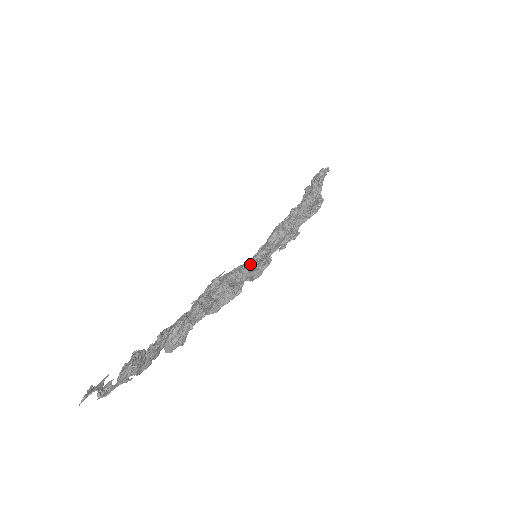
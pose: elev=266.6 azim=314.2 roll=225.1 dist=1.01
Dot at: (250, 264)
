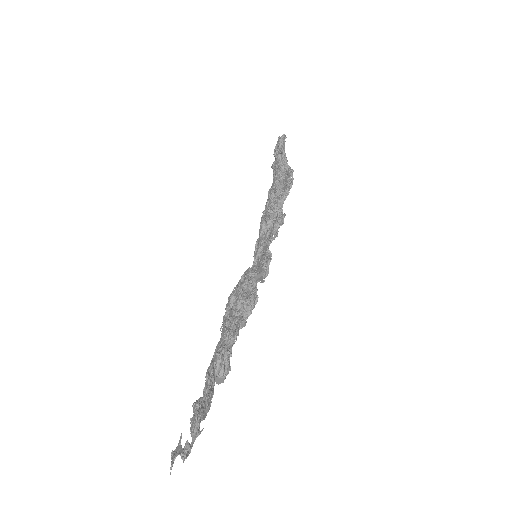
Dot at: (254, 265)
